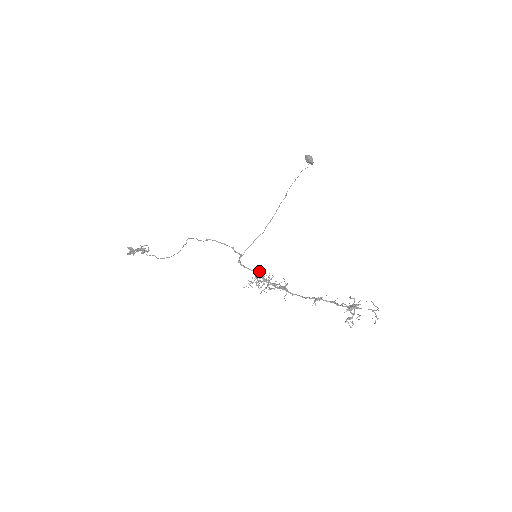
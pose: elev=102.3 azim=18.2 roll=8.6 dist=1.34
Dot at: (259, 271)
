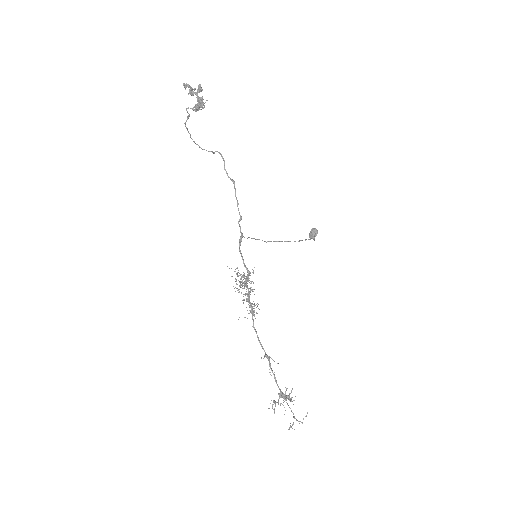
Dot at: (250, 272)
